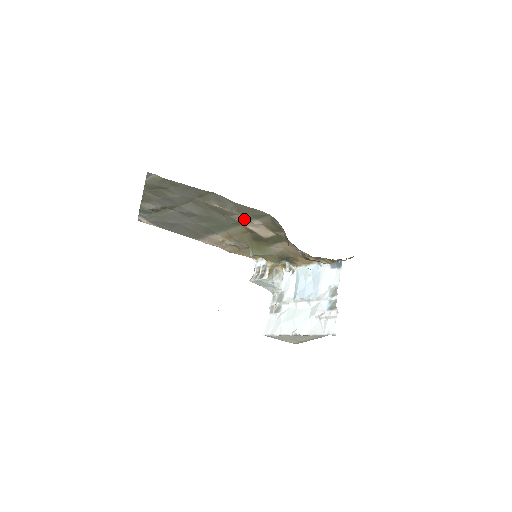
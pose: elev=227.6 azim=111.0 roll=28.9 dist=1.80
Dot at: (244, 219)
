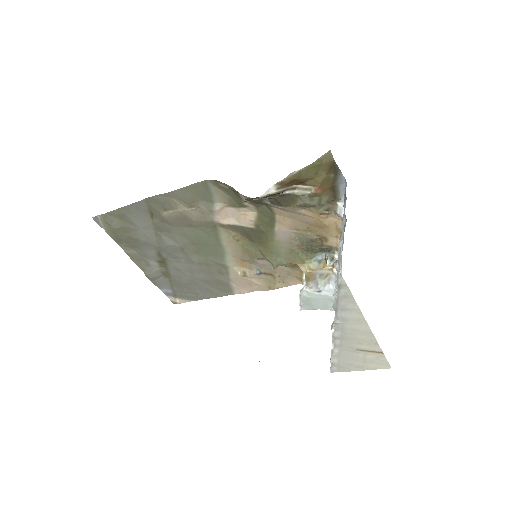
Dot at: (205, 212)
